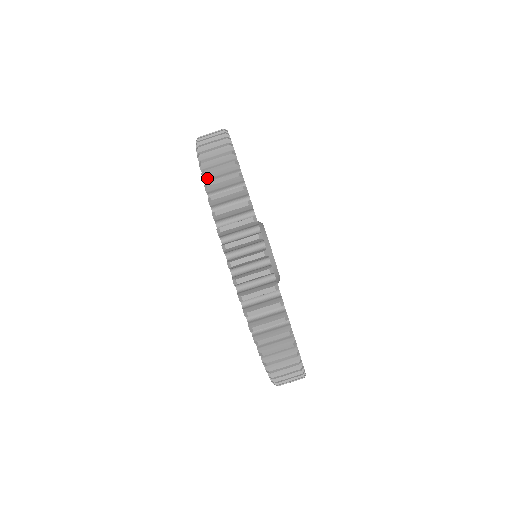
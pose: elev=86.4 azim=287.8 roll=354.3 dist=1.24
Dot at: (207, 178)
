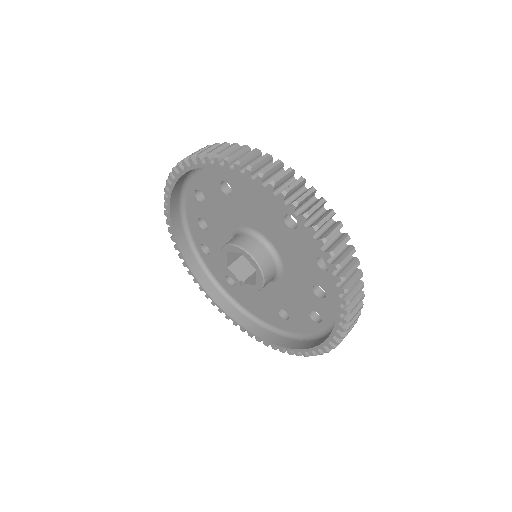
Dot at: (182, 165)
